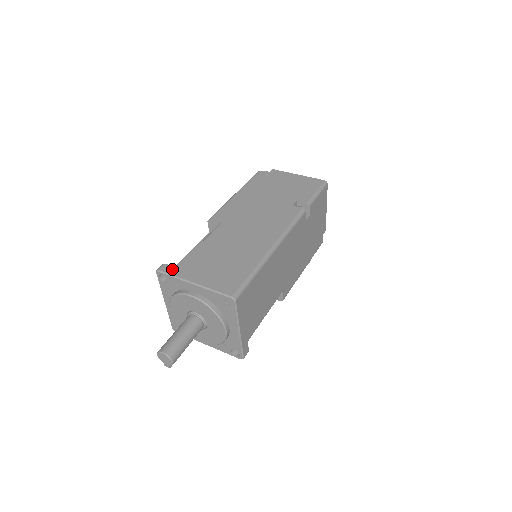
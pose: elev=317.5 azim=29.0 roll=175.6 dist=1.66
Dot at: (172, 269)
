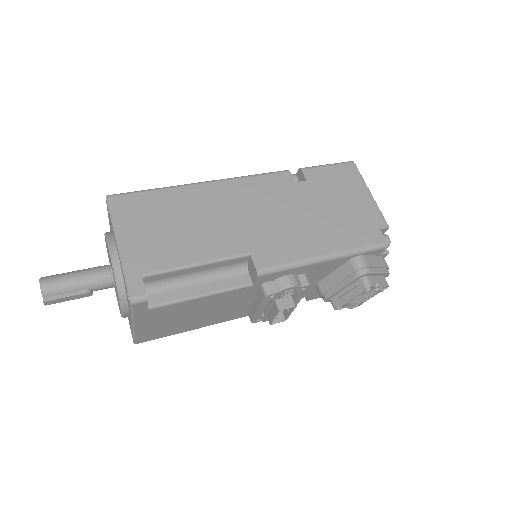
Dot at: occluded
